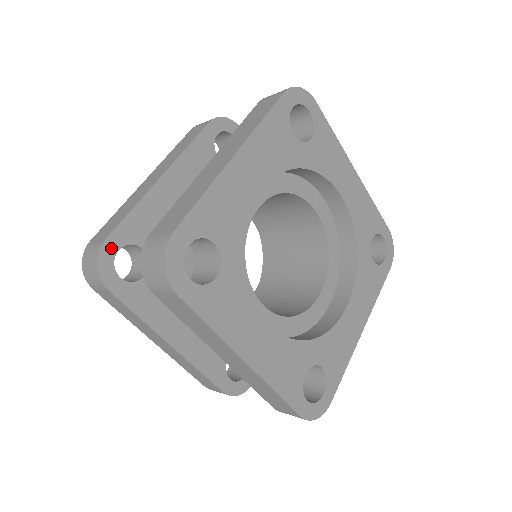
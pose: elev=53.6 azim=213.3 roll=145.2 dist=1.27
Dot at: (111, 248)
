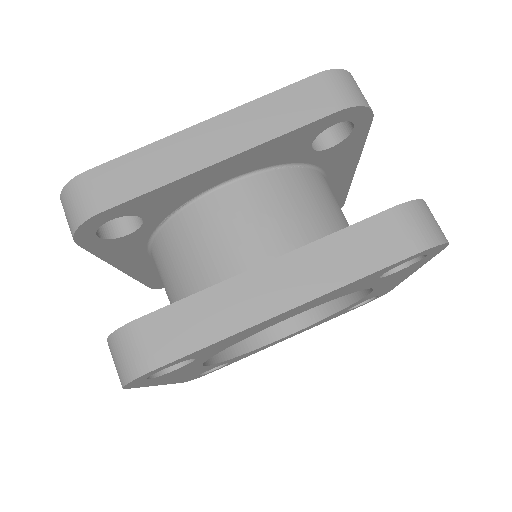
Dot at: (103, 218)
